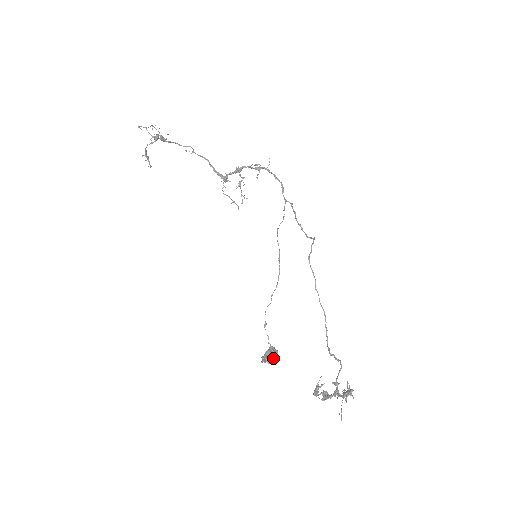
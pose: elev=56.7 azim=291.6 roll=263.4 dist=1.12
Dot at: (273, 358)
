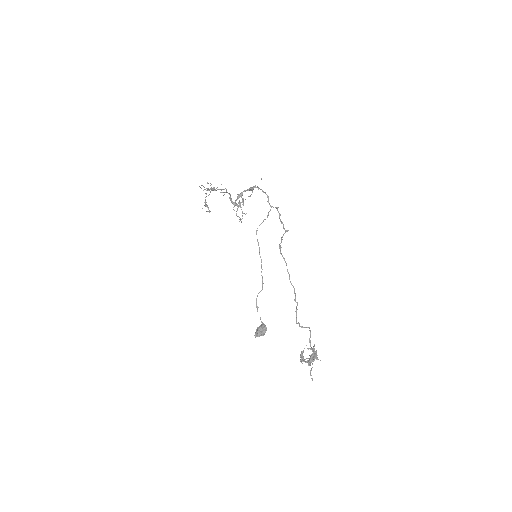
Dot at: (261, 332)
